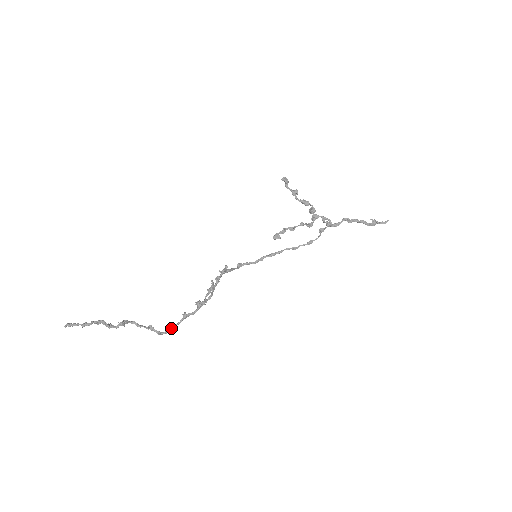
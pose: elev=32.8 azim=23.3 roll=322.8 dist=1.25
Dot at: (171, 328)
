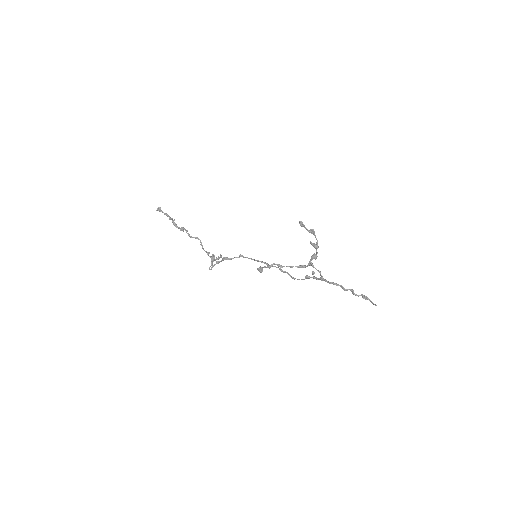
Dot at: occluded
